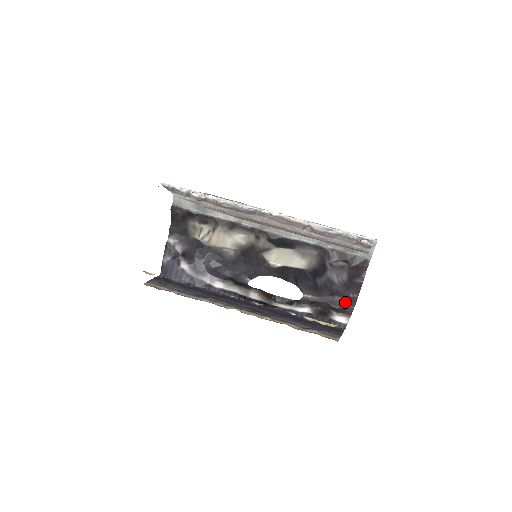
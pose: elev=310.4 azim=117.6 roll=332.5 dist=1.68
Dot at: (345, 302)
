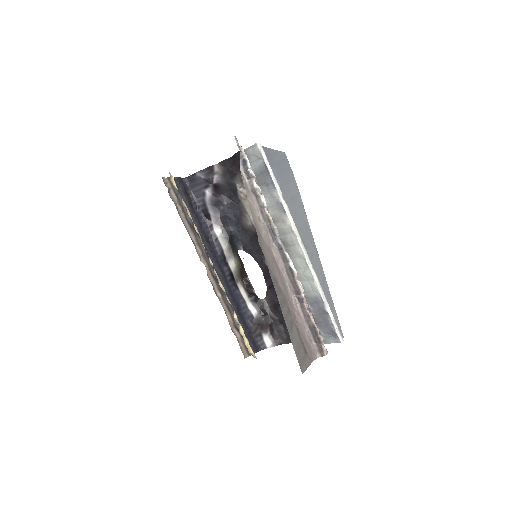
Dot at: (283, 335)
